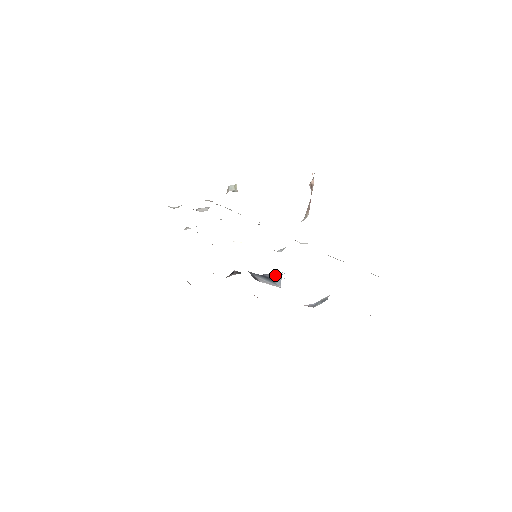
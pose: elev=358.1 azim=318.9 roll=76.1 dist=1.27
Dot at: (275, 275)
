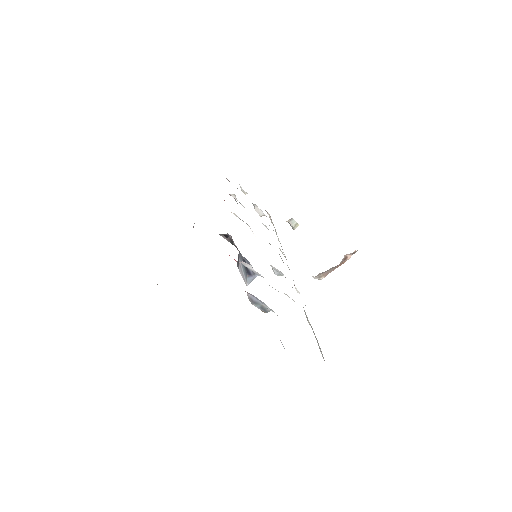
Dot at: occluded
